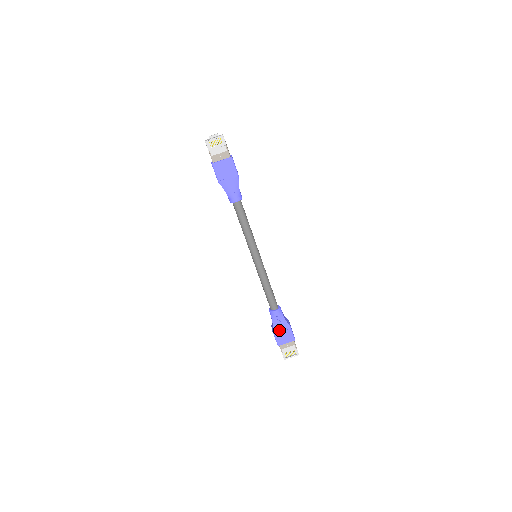
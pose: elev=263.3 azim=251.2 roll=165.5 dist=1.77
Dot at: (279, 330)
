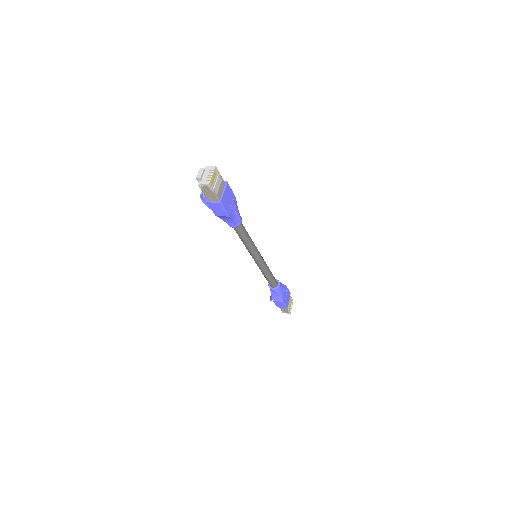
Dot at: (284, 296)
